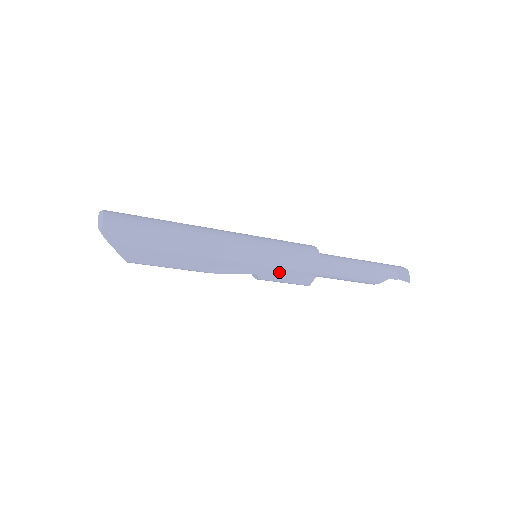
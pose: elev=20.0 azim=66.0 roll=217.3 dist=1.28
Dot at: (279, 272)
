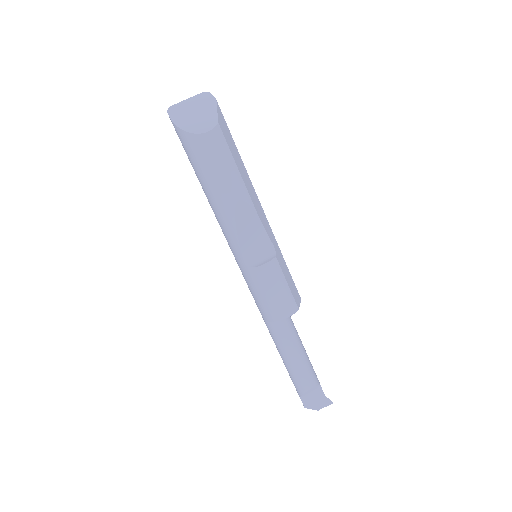
Dot at: (284, 266)
